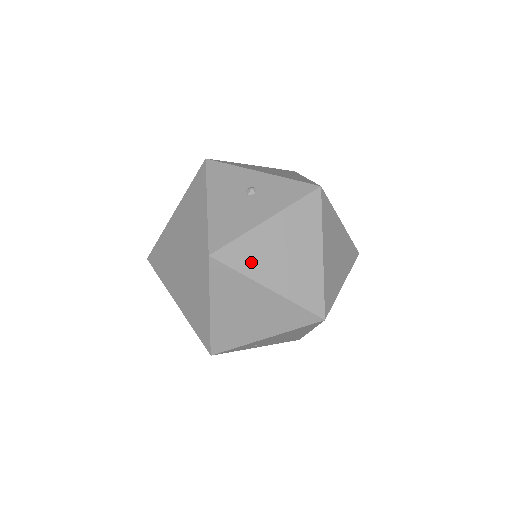
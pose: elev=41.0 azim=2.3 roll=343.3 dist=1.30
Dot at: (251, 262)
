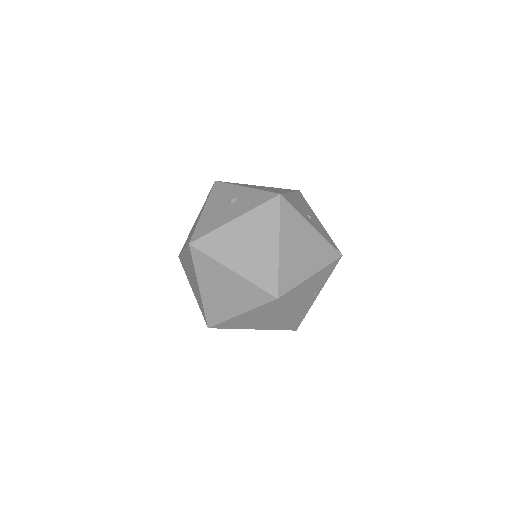
Dot at: (220, 250)
